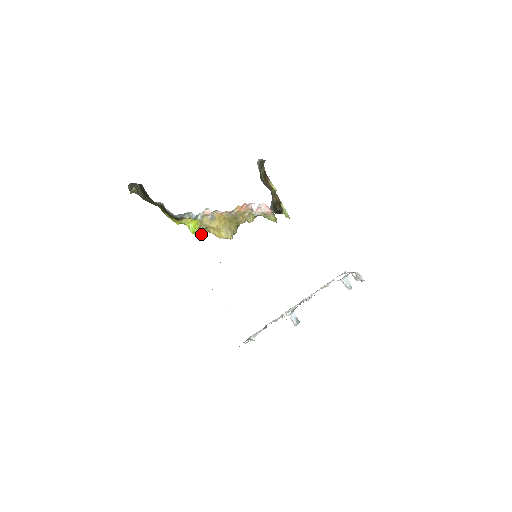
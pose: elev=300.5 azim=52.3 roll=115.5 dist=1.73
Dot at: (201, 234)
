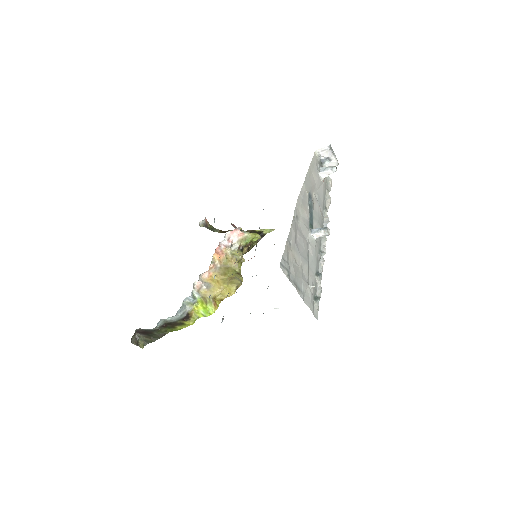
Dot at: (216, 308)
